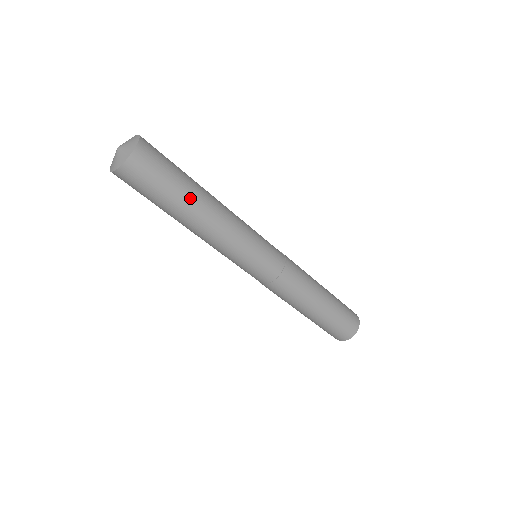
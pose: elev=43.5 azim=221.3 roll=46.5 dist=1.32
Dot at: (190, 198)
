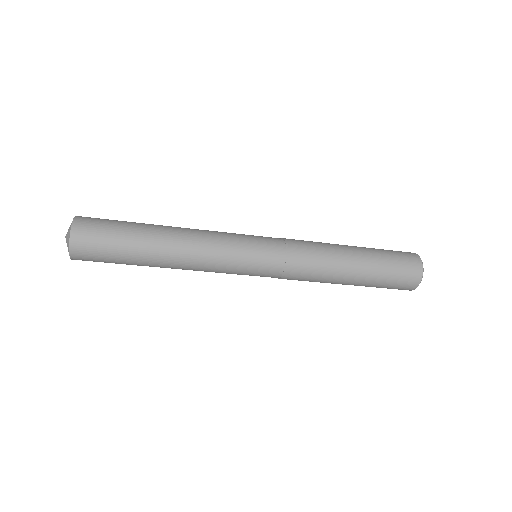
Dot at: (147, 236)
